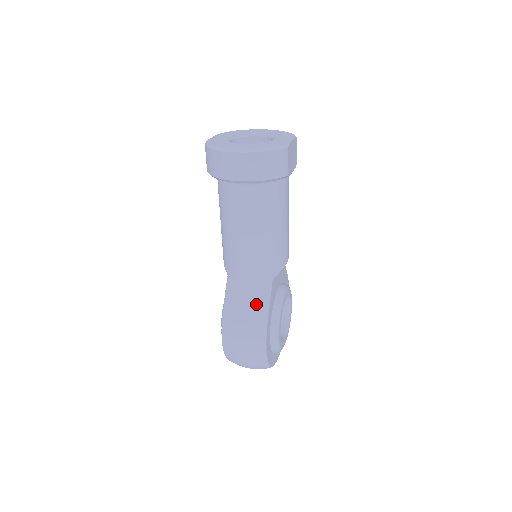
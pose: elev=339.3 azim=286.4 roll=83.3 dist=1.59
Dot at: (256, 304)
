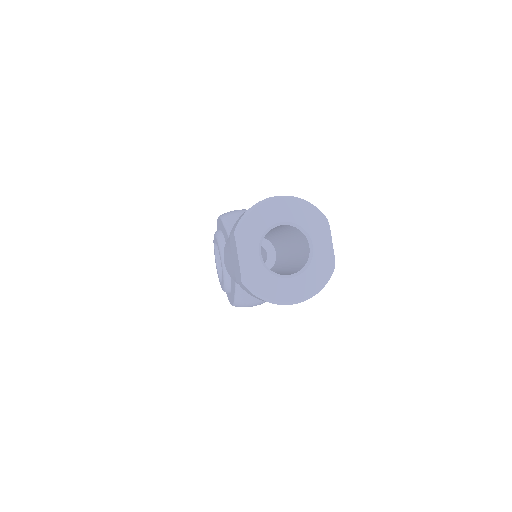
Dot at: occluded
